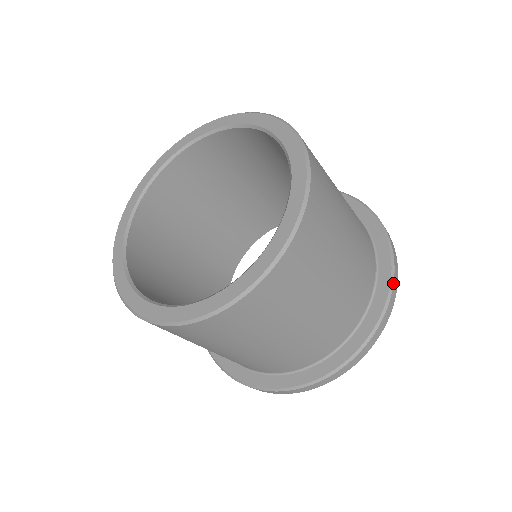
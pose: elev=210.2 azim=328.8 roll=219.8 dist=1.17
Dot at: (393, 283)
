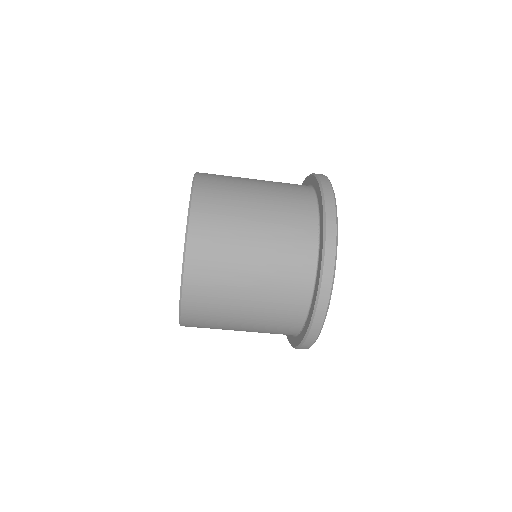
Dot at: (325, 237)
